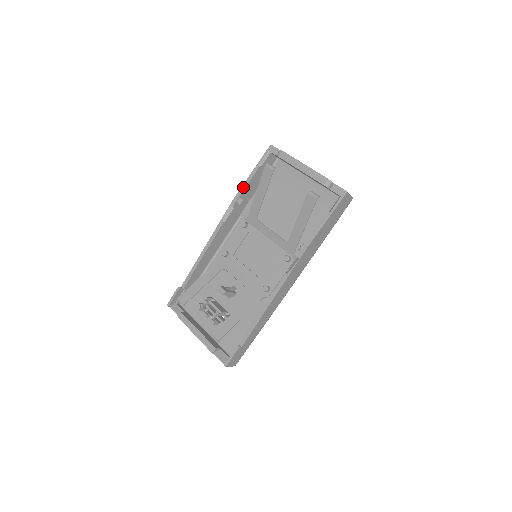
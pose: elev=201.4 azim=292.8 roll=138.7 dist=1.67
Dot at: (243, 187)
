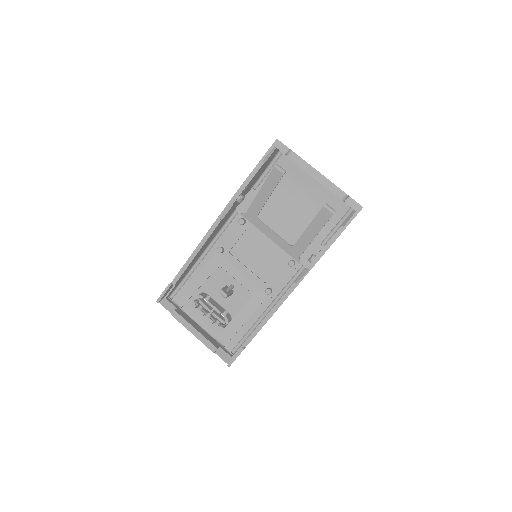
Dot at: (244, 184)
